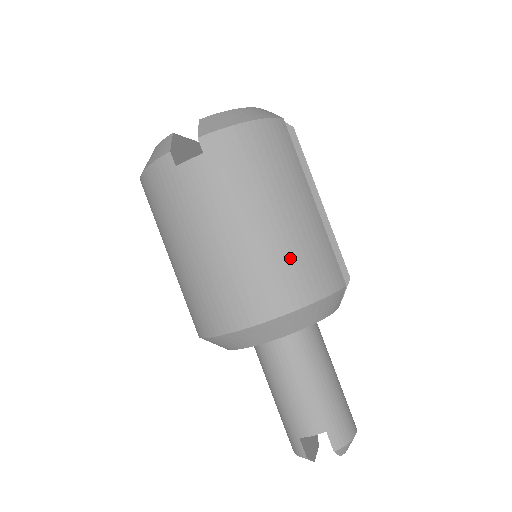
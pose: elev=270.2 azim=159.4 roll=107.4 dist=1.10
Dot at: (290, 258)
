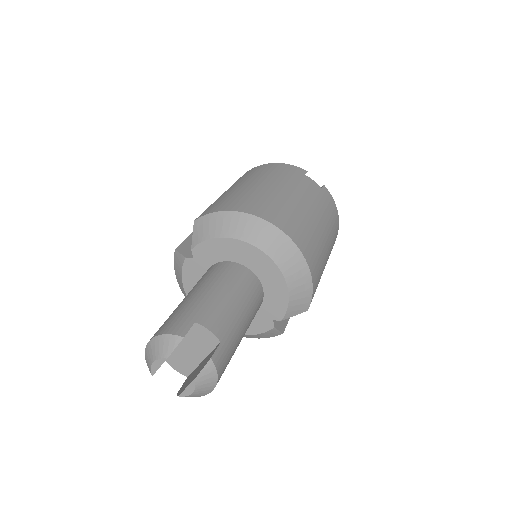
Dot at: (318, 251)
